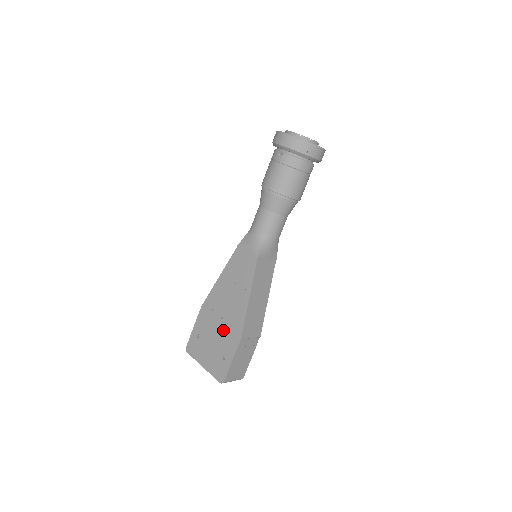
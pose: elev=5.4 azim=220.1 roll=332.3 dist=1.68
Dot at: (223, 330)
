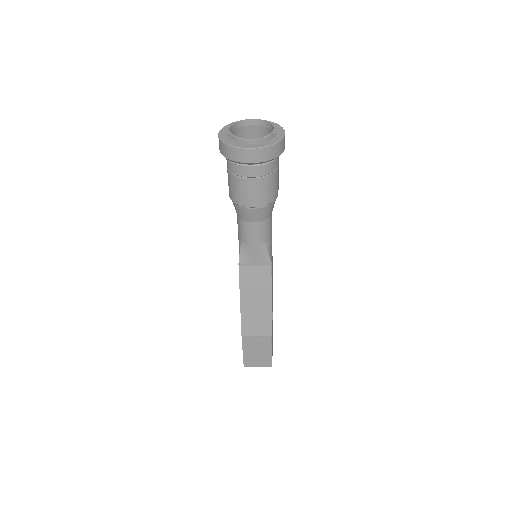
Dot at: occluded
